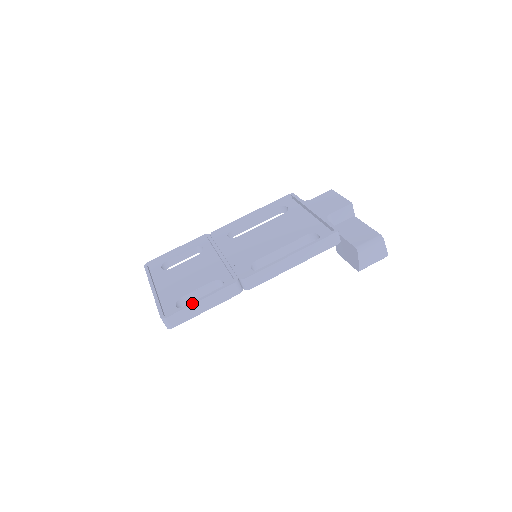
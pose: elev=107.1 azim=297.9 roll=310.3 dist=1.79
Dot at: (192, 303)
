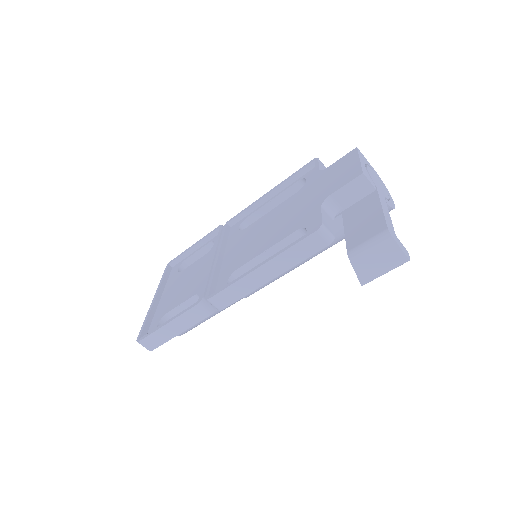
Dot at: (160, 327)
